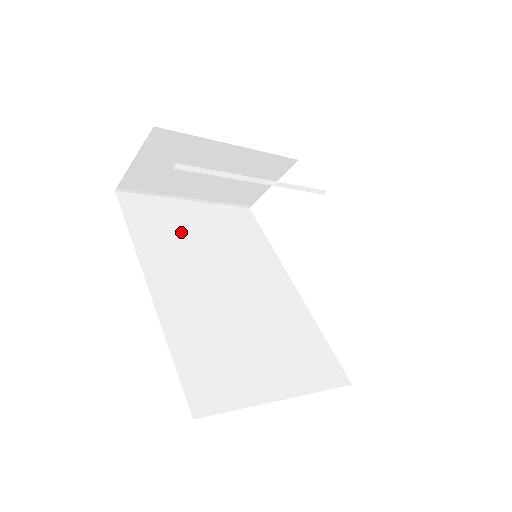
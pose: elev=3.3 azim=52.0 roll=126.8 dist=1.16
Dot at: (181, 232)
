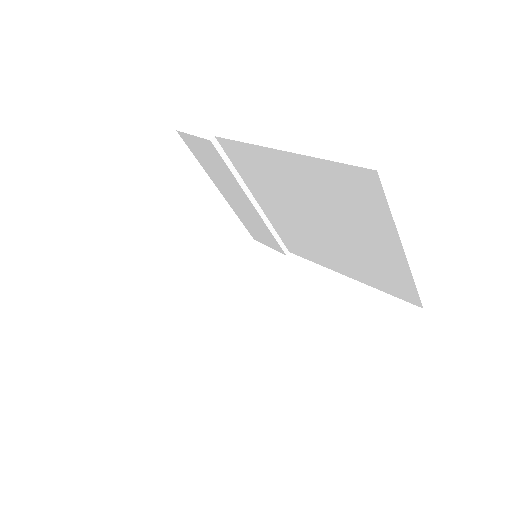
Dot at: occluded
